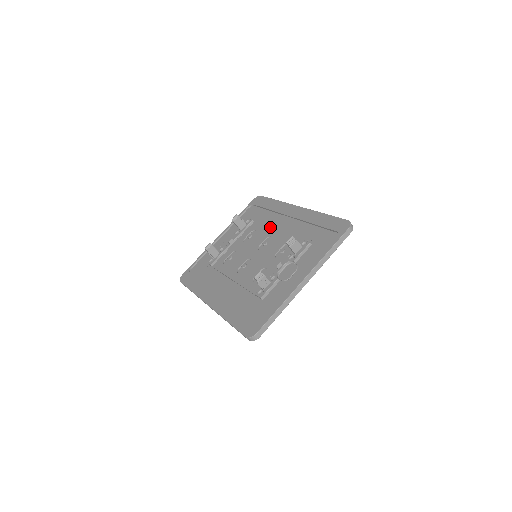
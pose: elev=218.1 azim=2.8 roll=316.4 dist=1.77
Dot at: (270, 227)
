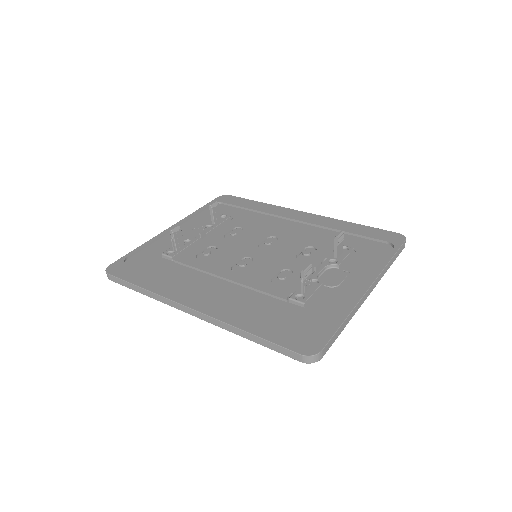
Dot at: (268, 227)
